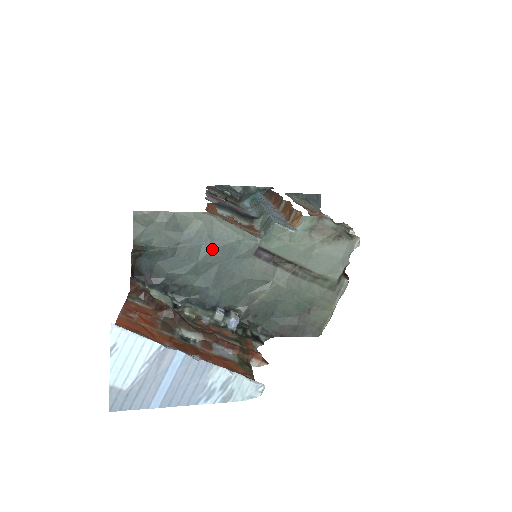
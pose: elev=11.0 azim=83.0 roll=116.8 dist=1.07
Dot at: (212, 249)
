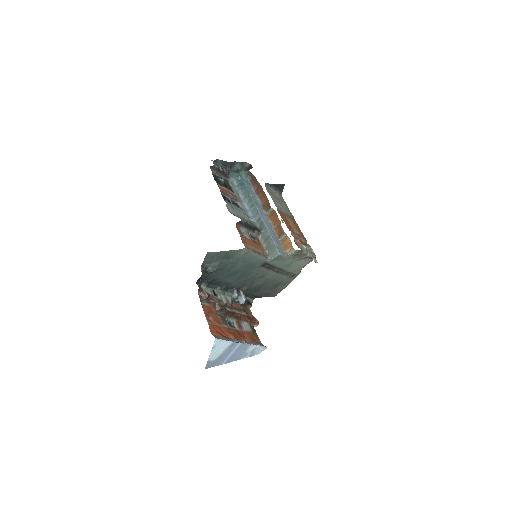
Dot at: (242, 266)
